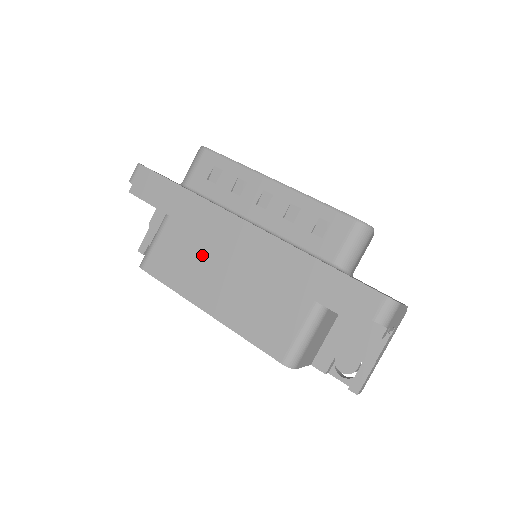
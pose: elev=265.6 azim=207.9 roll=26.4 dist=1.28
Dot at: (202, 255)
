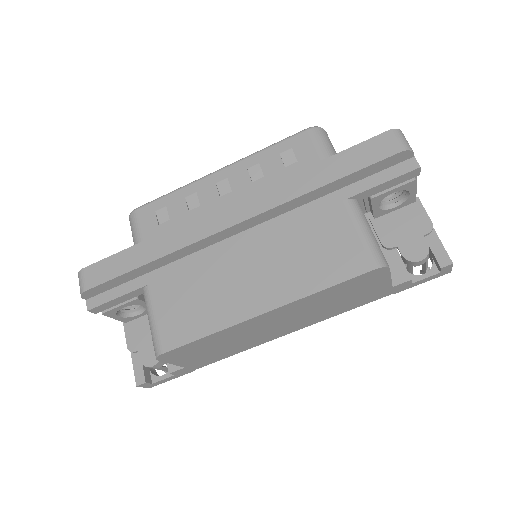
Dot at: (211, 277)
